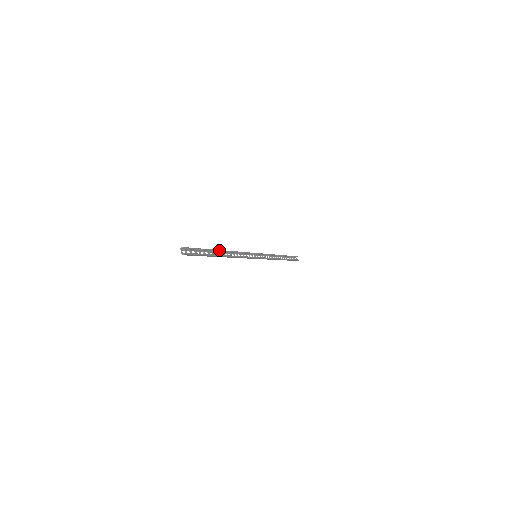
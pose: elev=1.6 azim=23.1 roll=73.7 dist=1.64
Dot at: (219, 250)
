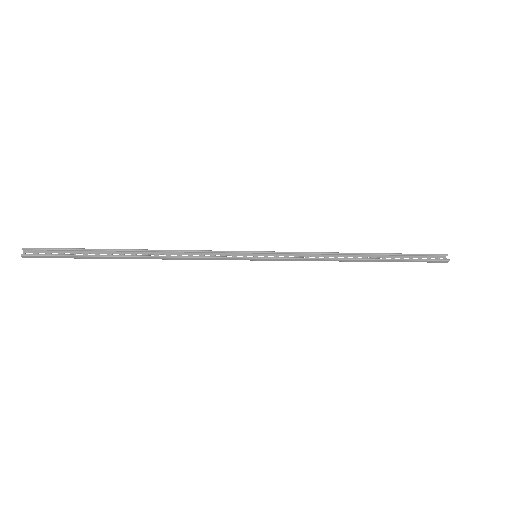
Dot at: (124, 249)
